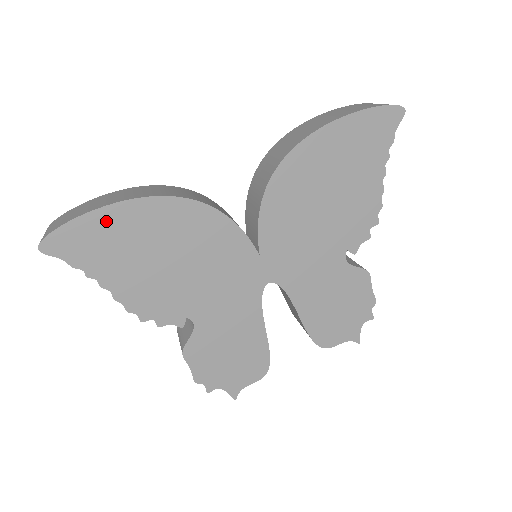
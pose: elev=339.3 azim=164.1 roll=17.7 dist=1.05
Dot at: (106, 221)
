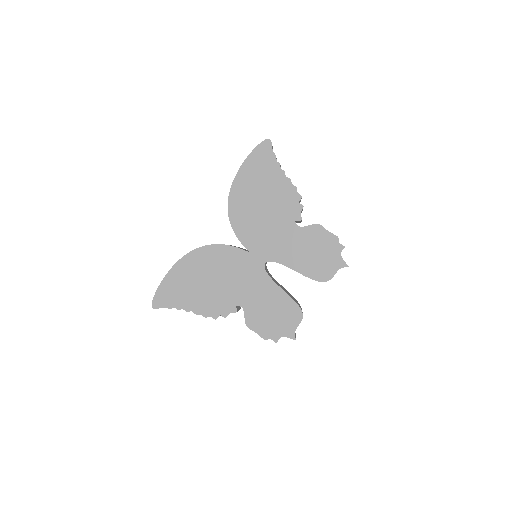
Dot at: (171, 280)
